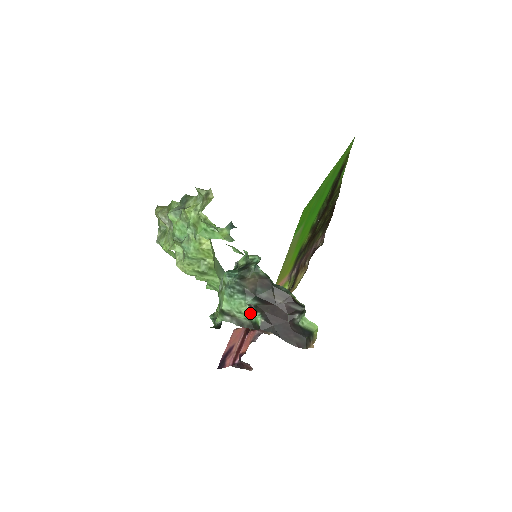
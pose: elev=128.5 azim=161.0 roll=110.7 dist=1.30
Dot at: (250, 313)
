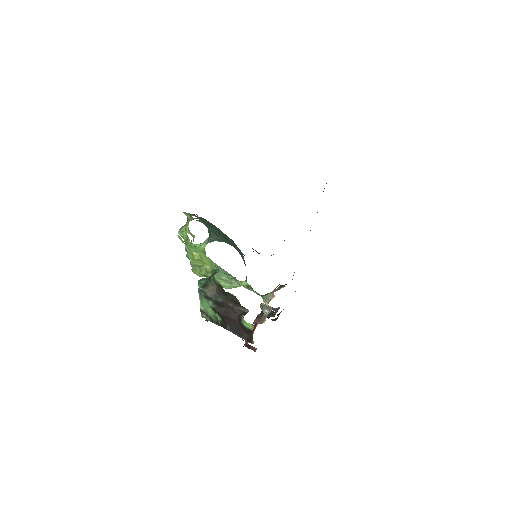
Dot at: (213, 313)
